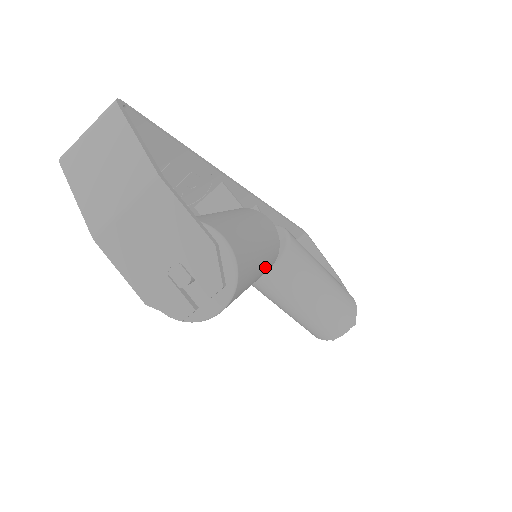
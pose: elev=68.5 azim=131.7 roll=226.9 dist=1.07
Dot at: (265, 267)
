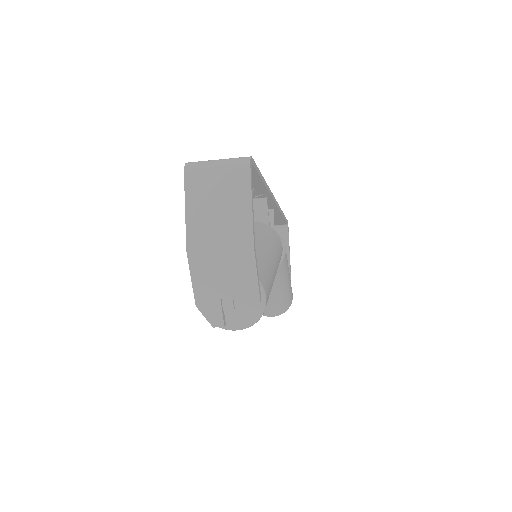
Dot at: occluded
